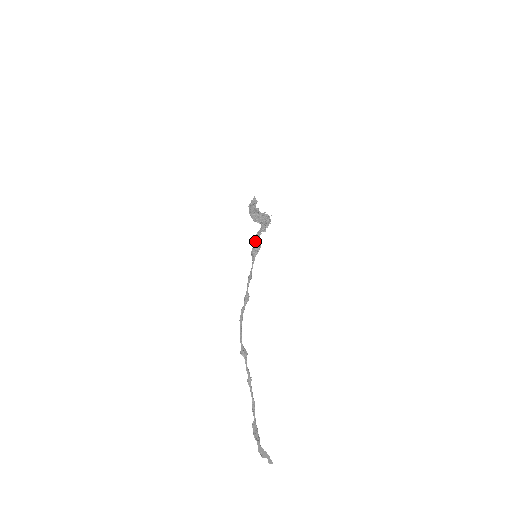
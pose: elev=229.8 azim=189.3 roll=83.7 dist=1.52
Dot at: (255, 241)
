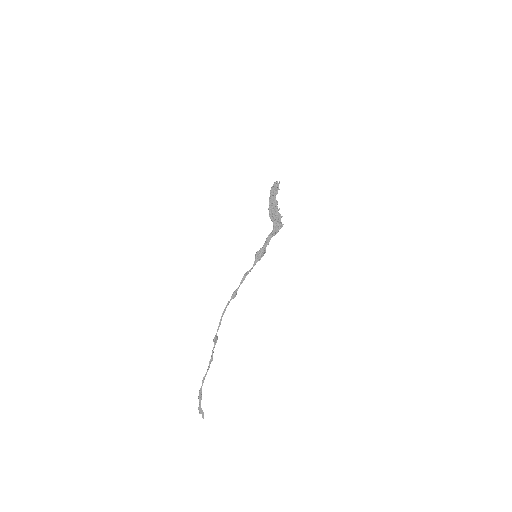
Dot at: (264, 248)
